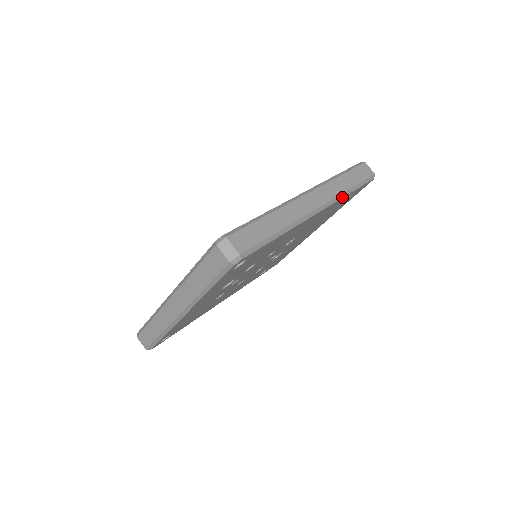
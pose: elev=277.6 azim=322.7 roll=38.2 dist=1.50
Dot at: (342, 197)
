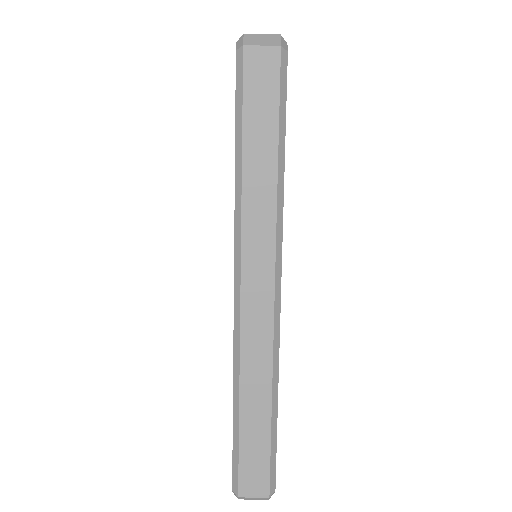
Dot at: (281, 208)
